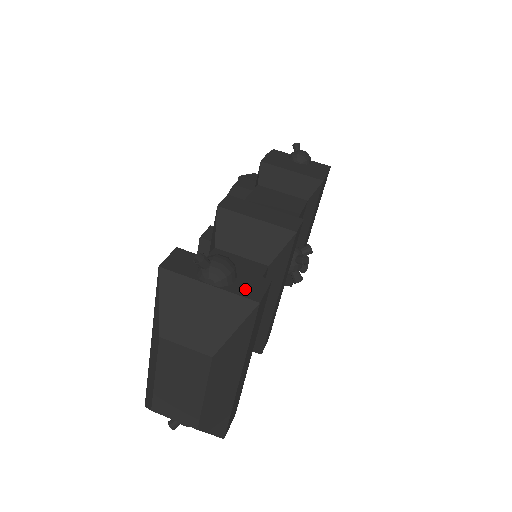
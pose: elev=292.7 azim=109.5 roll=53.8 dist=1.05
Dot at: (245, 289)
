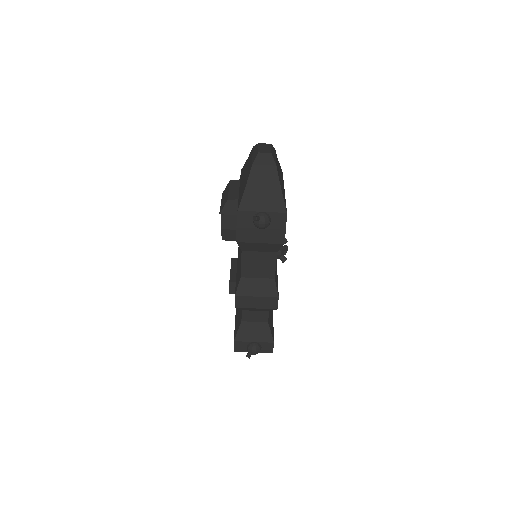
Dot at: (266, 350)
